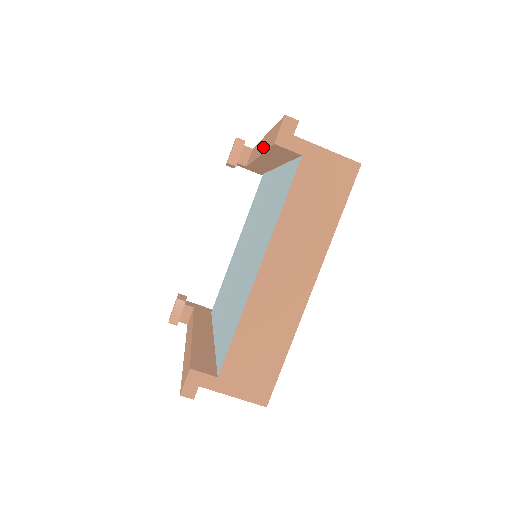
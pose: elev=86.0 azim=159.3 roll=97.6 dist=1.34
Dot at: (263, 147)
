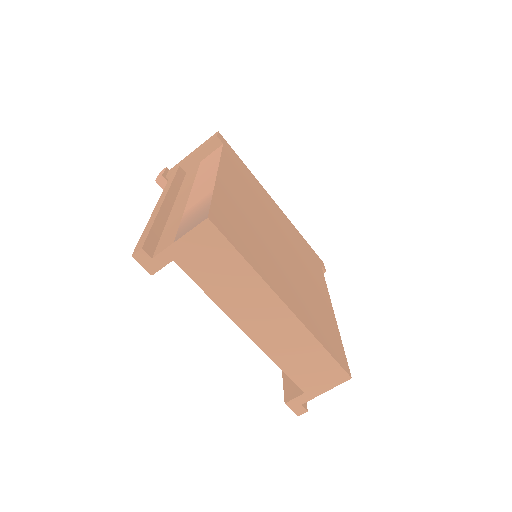
Dot at: occluded
